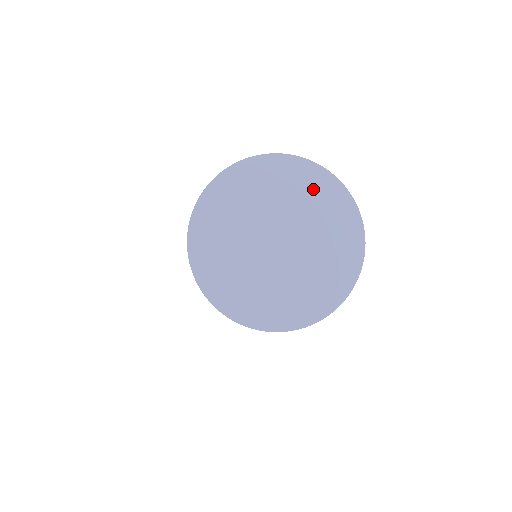
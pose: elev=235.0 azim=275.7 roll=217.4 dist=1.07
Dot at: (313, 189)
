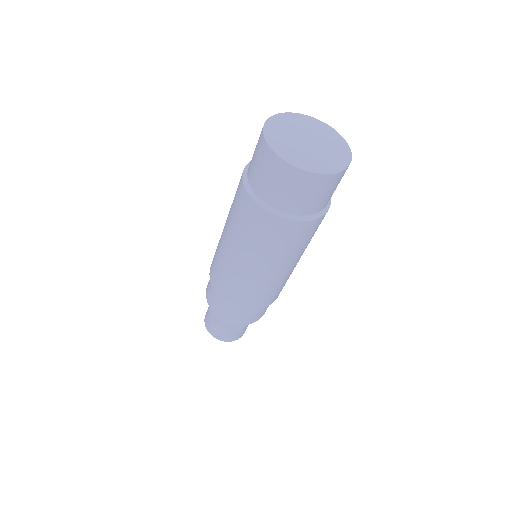
Dot at: (336, 141)
